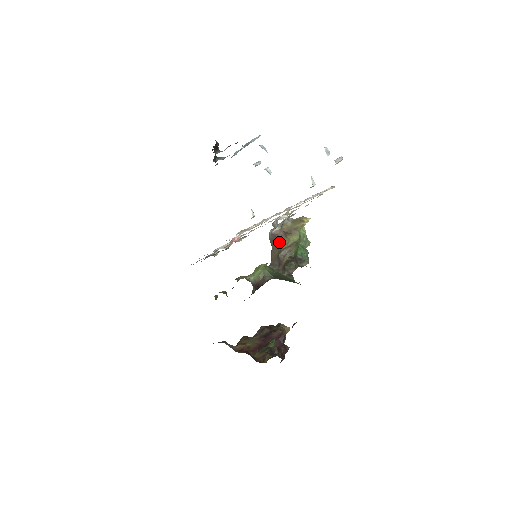
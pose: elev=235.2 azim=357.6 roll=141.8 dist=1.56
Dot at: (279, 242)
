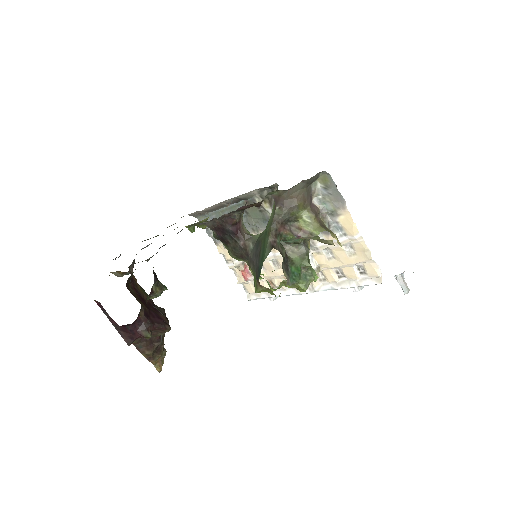
Dot at: (307, 208)
